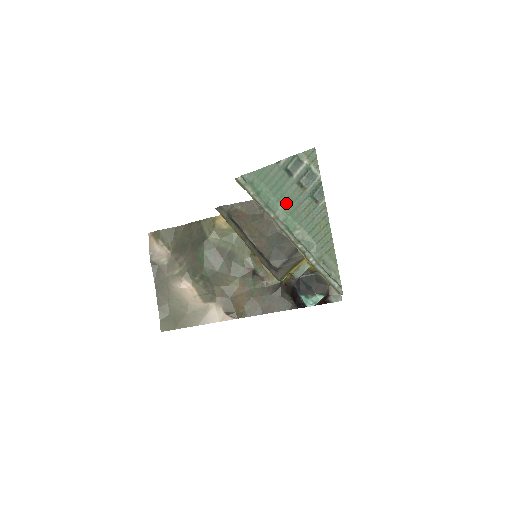
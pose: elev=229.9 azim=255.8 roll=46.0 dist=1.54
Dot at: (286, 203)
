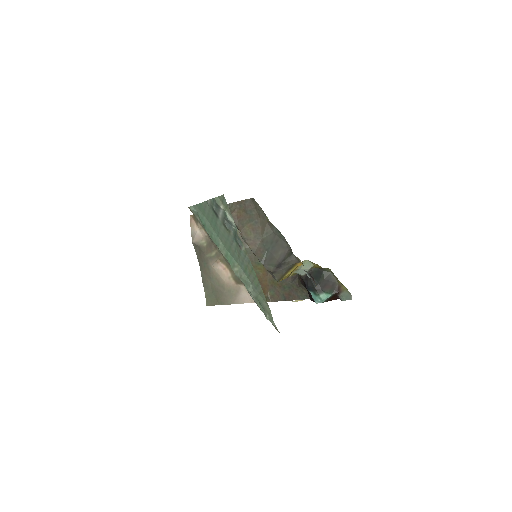
Dot at: (223, 240)
